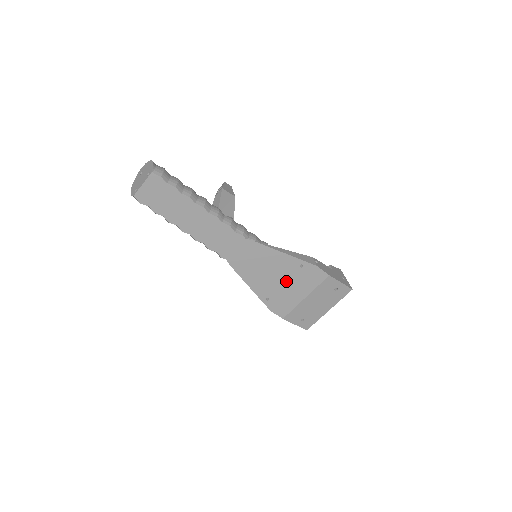
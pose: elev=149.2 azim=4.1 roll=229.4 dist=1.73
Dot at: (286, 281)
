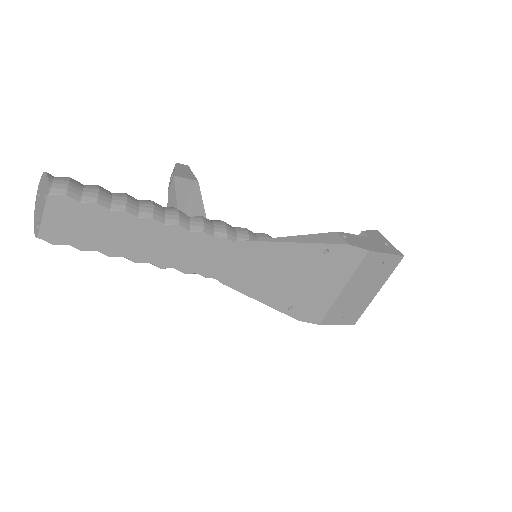
Dot at: (309, 278)
